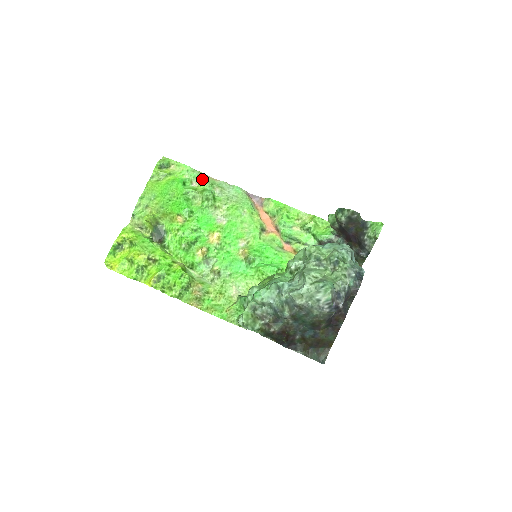
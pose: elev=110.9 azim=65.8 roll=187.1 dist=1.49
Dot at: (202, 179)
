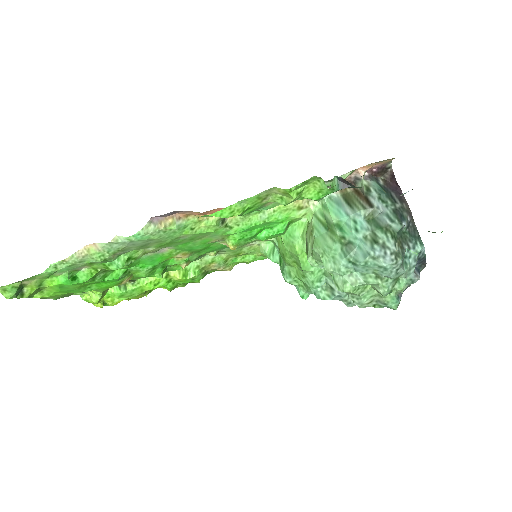
Dot at: (81, 264)
